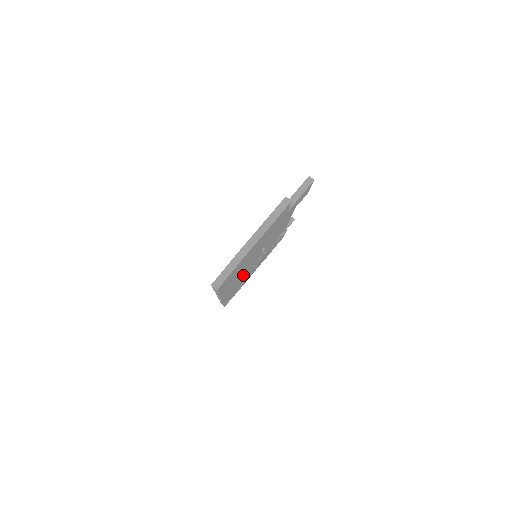
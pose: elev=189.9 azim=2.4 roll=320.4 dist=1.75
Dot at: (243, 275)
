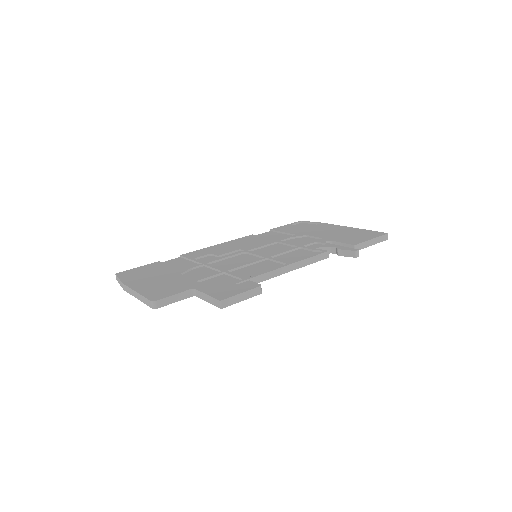
Dot at: occluded
